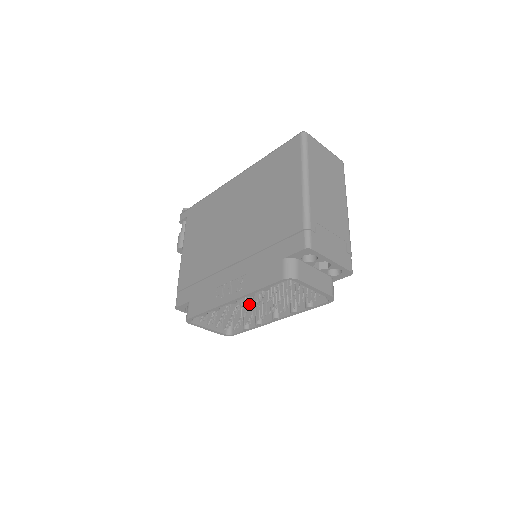
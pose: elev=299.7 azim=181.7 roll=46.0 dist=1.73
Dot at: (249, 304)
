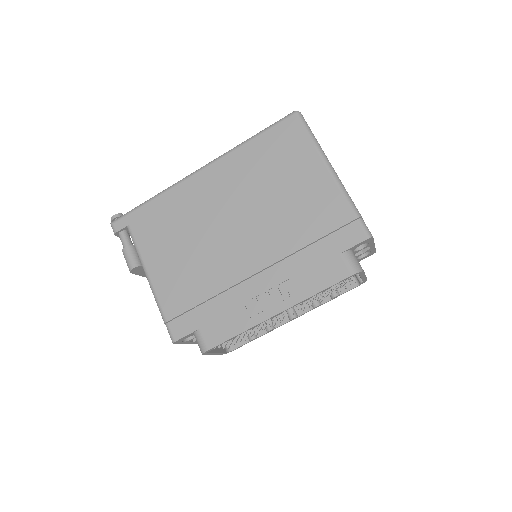
Dot at: occluded
